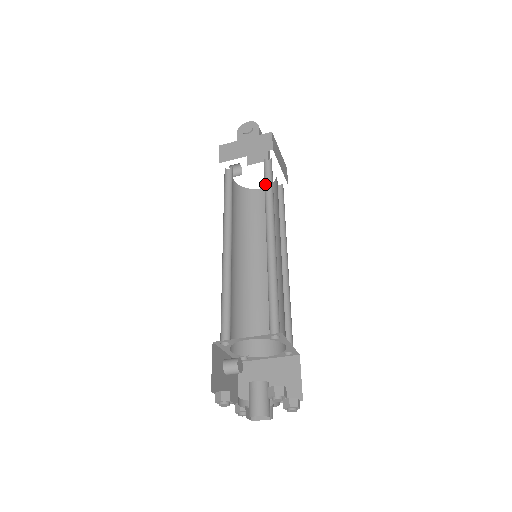
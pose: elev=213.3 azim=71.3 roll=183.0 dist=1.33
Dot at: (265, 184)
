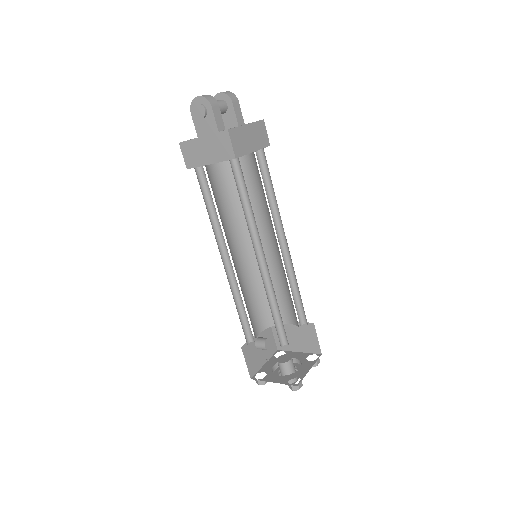
Dot at: (241, 195)
